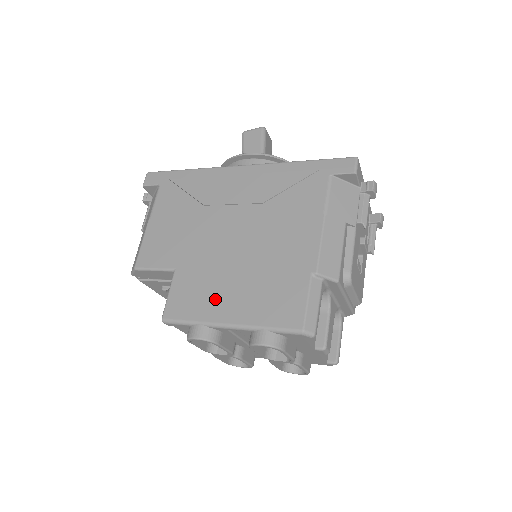
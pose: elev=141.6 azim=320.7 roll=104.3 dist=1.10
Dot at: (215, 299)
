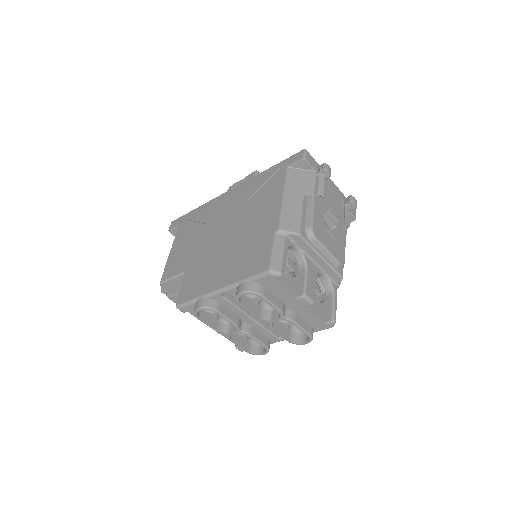
Dot at: (211, 277)
